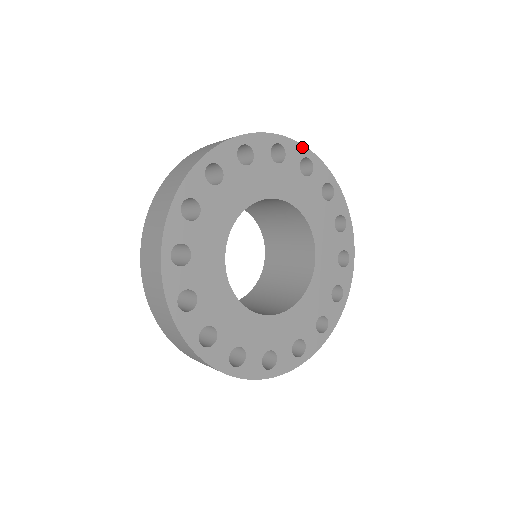
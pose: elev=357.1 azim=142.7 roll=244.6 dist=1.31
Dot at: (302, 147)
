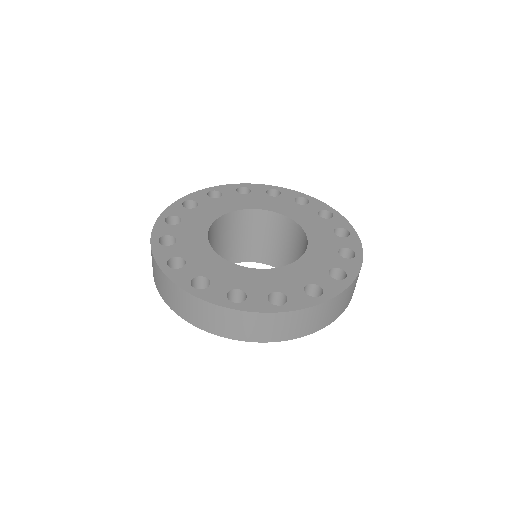
Dot at: (265, 186)
